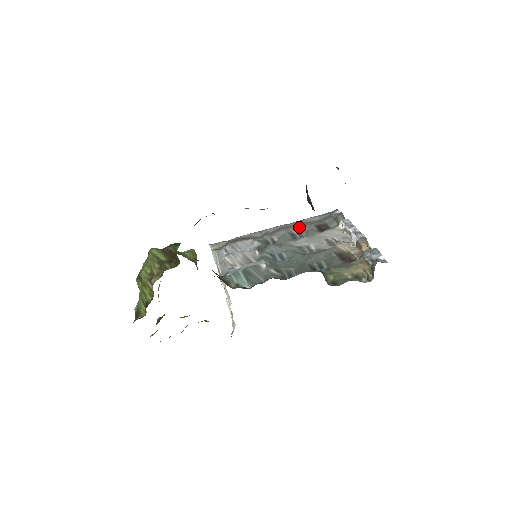
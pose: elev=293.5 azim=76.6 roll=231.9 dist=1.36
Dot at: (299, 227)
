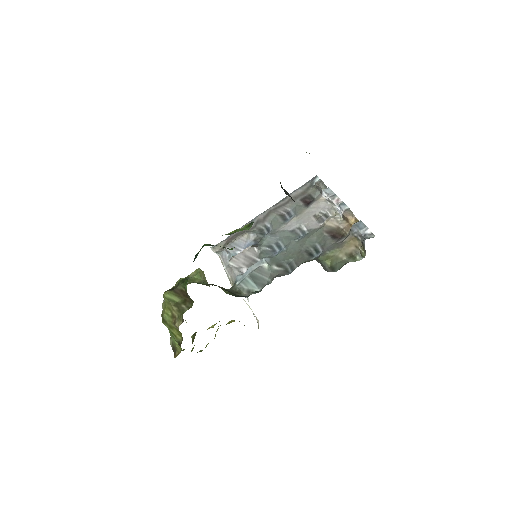
Dot at: (286, 206)
